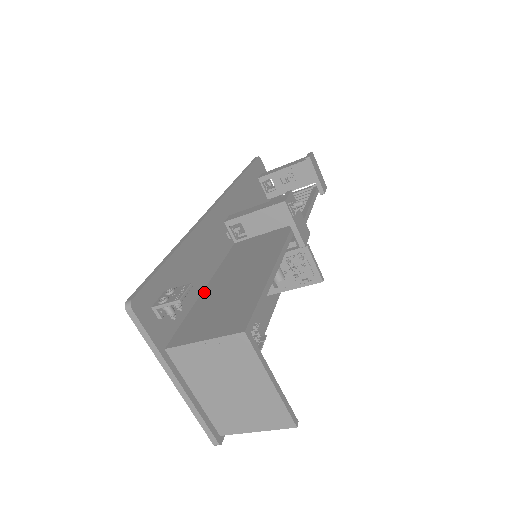
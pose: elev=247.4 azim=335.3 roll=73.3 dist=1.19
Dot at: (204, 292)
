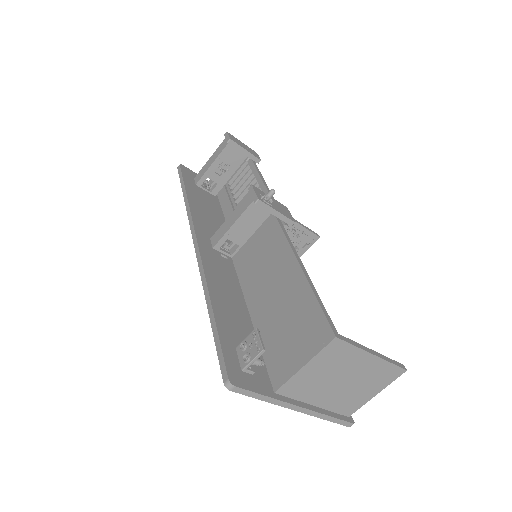
Dot at: (254, 321)
